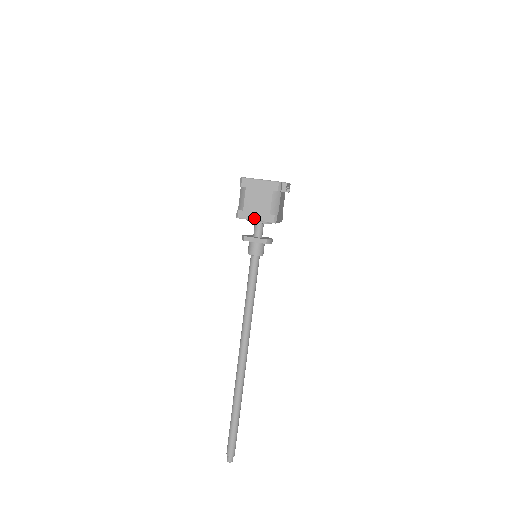
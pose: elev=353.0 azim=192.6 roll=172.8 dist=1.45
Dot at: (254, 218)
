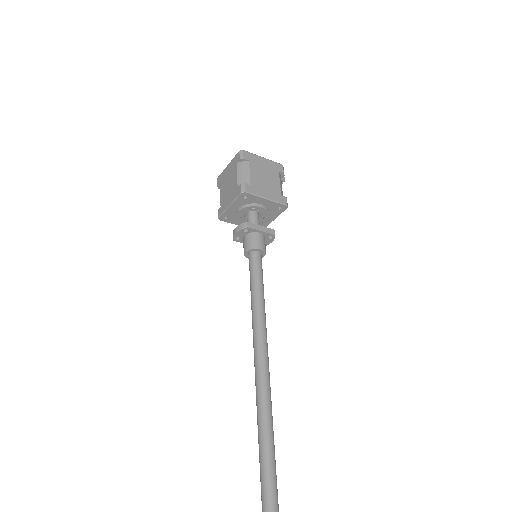
Dot at: (265, 196)
